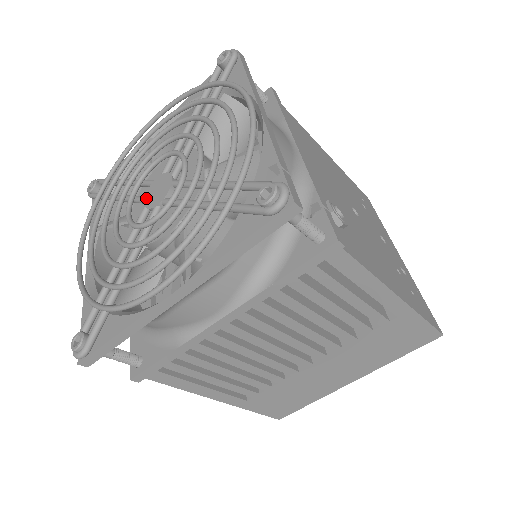
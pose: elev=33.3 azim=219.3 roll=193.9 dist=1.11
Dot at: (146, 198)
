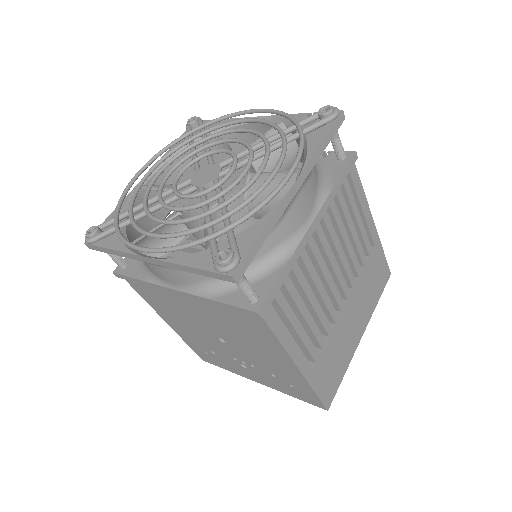
Dot at: (196, 184)
